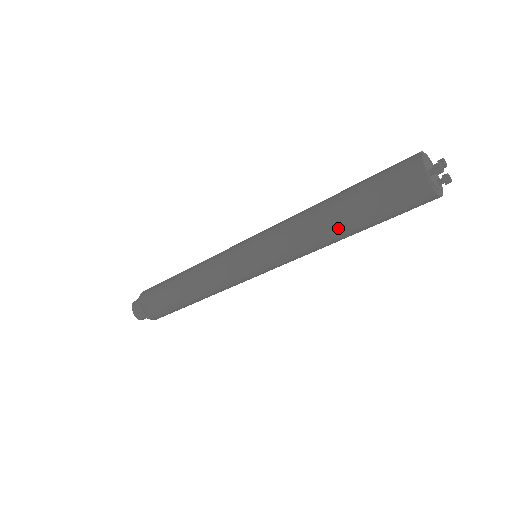
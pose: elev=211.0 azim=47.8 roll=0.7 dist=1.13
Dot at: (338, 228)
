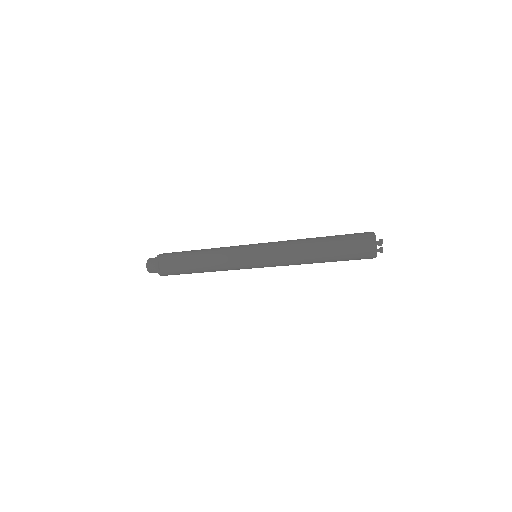
Dot at: (317, 255)
